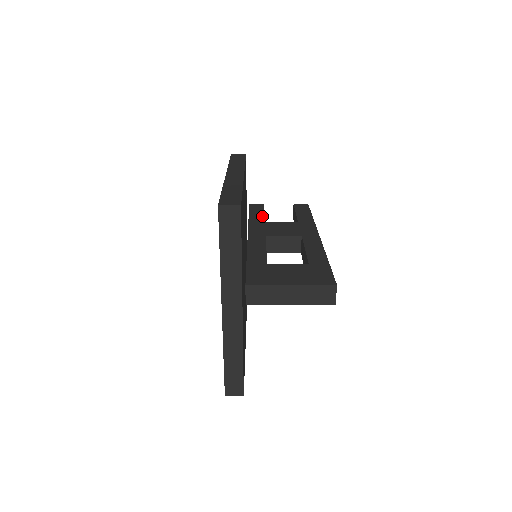
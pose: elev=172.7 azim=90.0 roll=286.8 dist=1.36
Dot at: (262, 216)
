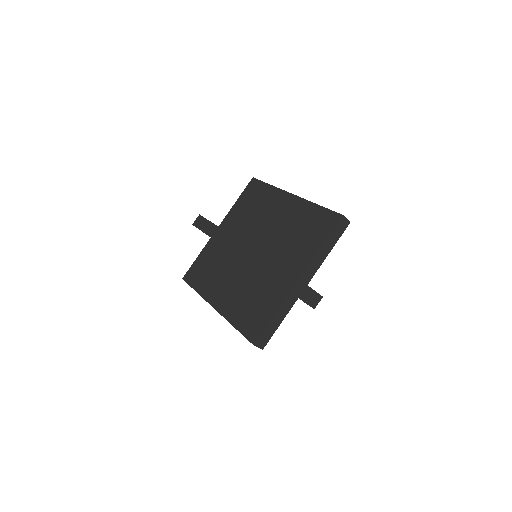
Dot at: occluded
